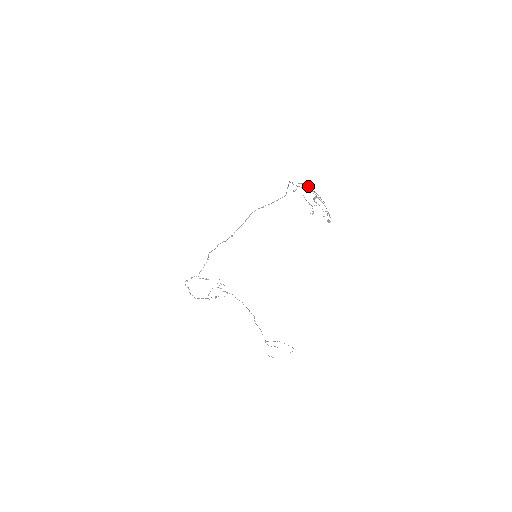
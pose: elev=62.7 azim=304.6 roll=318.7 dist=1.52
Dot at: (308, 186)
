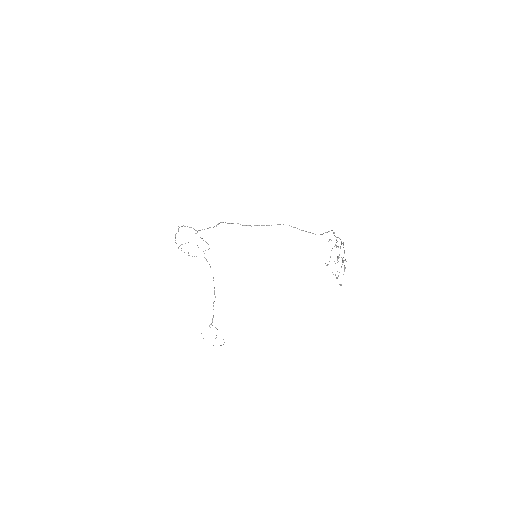
Dot at: occluded
